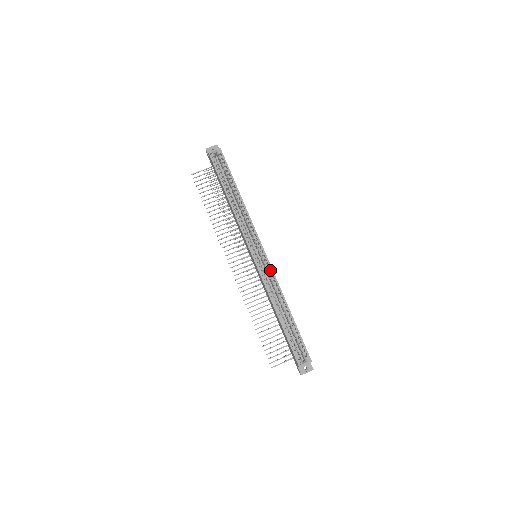
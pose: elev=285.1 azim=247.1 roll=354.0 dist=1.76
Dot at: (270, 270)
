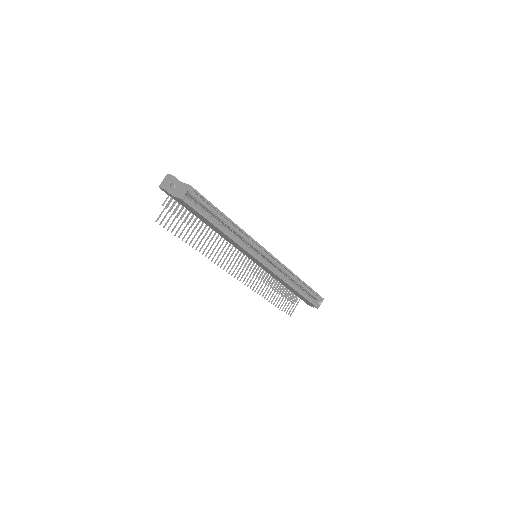
Dot at: (278, 263)
